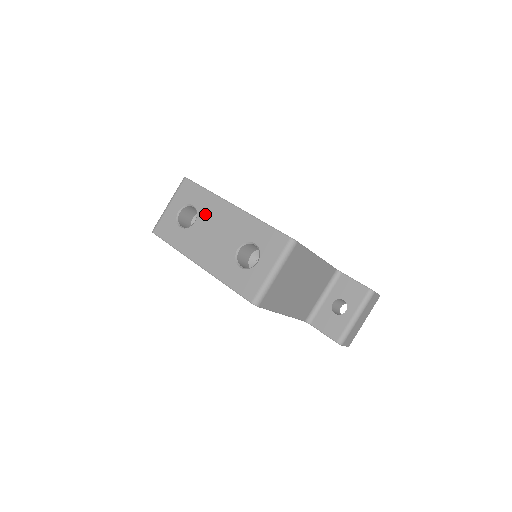
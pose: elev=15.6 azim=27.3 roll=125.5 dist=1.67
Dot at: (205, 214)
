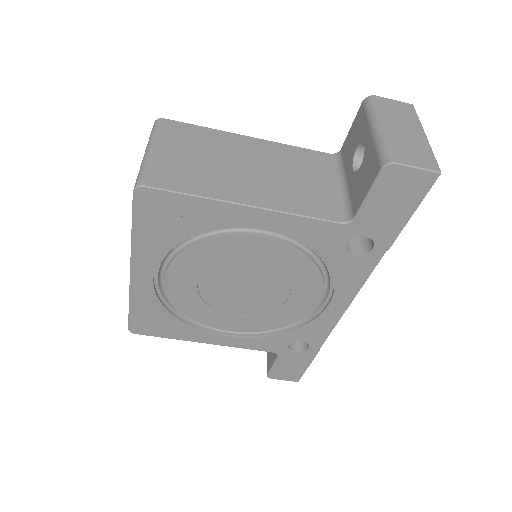
Dot at: occluded
